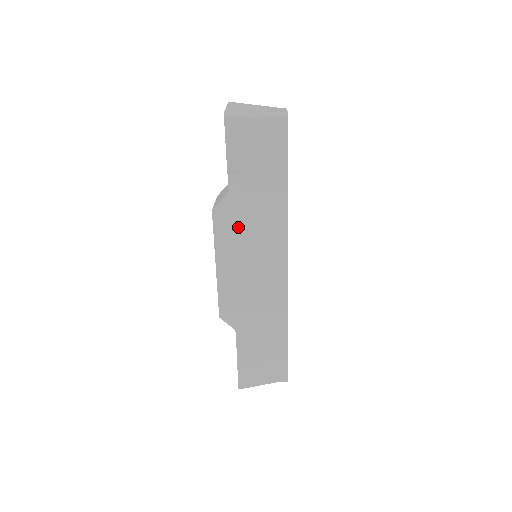
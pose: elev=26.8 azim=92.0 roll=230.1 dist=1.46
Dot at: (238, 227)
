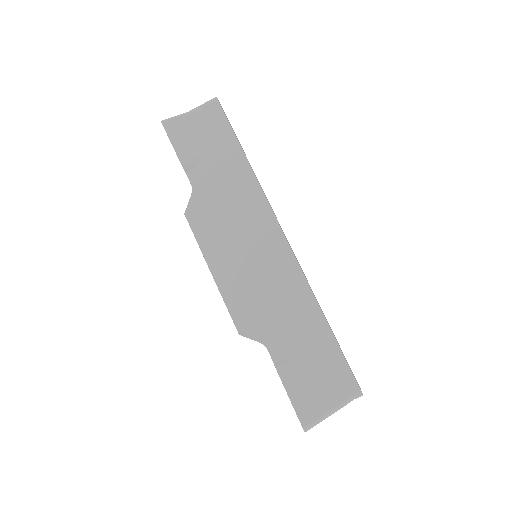
Dot at: (216, 219)
